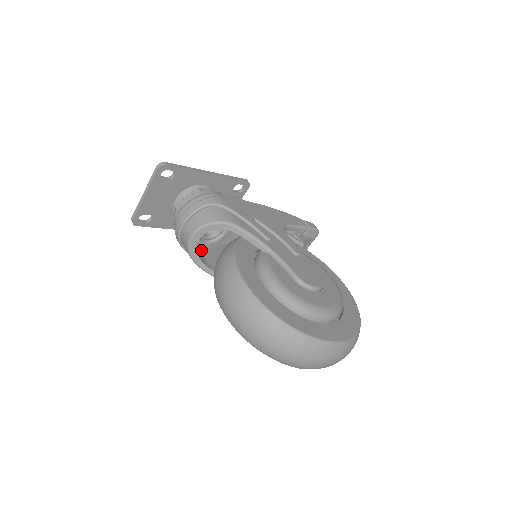
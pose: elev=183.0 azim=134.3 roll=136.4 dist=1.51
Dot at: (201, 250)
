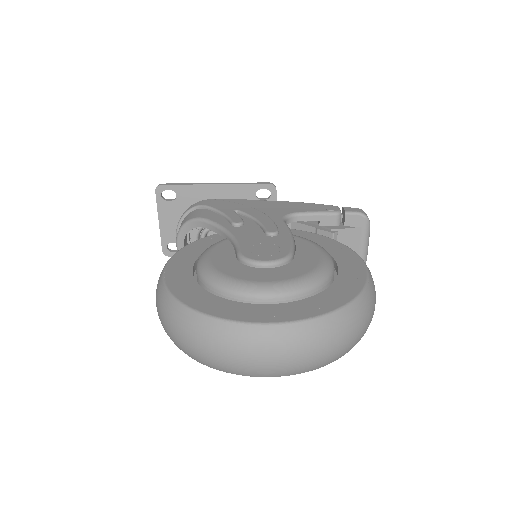
Dot at: occluded
